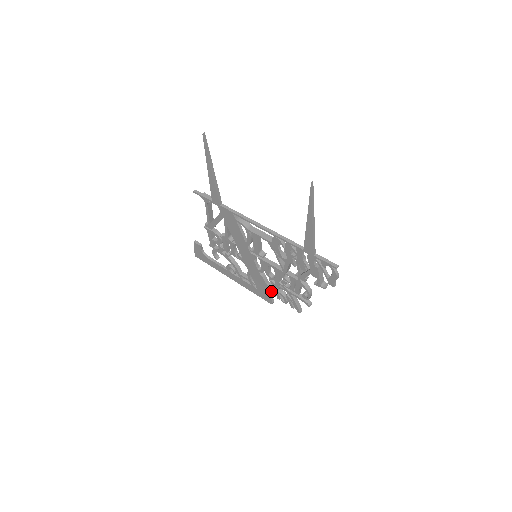
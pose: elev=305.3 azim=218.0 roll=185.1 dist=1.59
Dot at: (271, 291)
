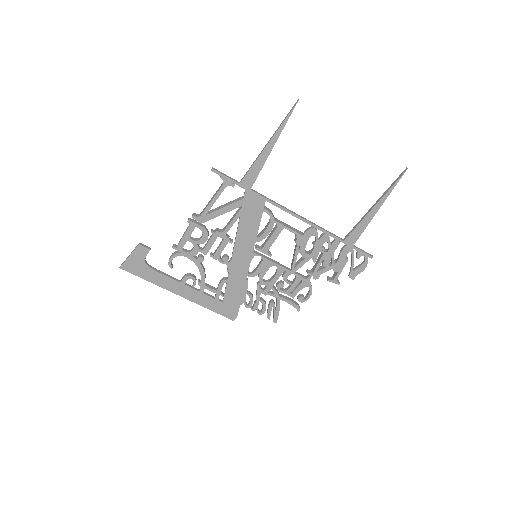
Dot at: (245, 302)
